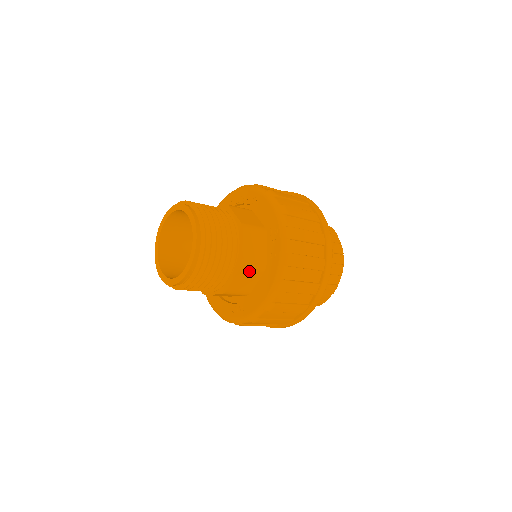
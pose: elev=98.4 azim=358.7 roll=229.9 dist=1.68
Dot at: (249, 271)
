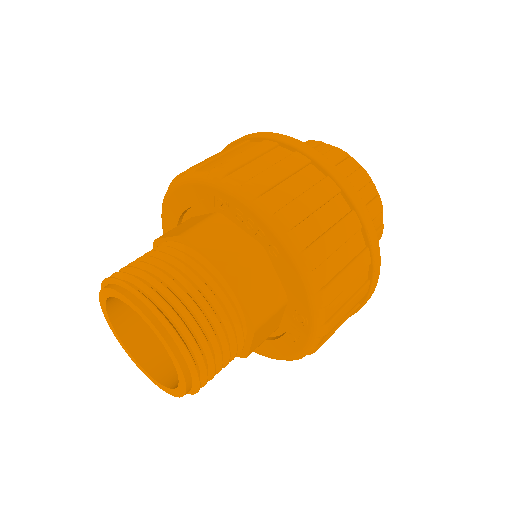
Dot at: occluded
